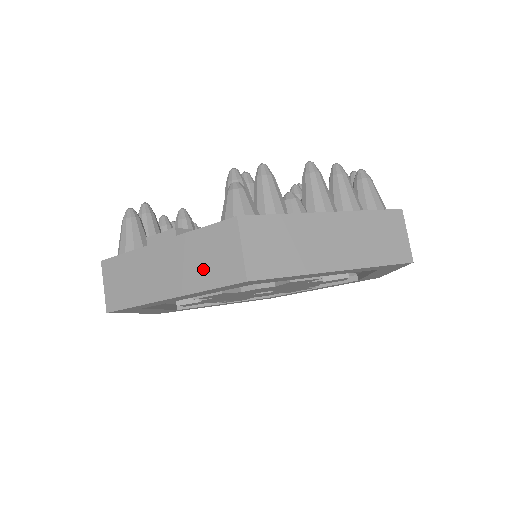
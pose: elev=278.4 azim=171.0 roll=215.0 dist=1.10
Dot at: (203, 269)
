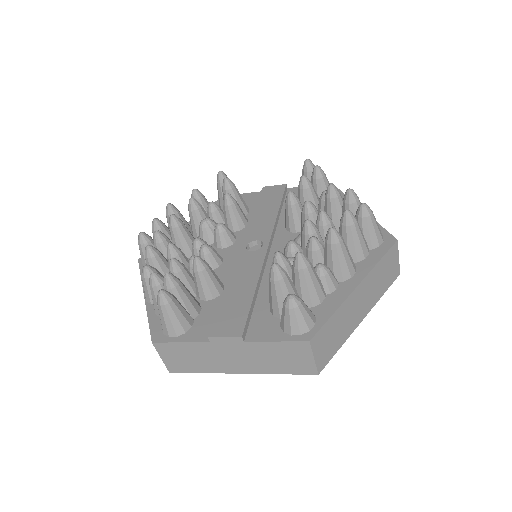
Dot at: (275, 364)
